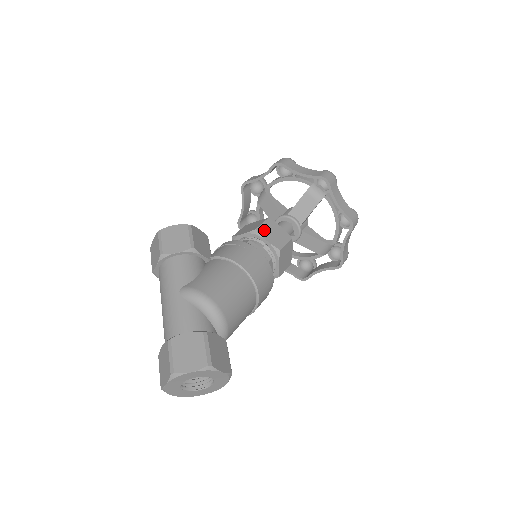
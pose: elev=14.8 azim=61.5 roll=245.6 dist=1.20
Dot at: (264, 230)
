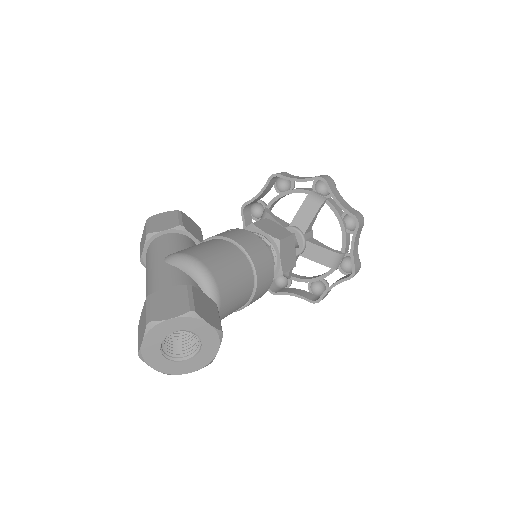
Dot at: (261, 225)
